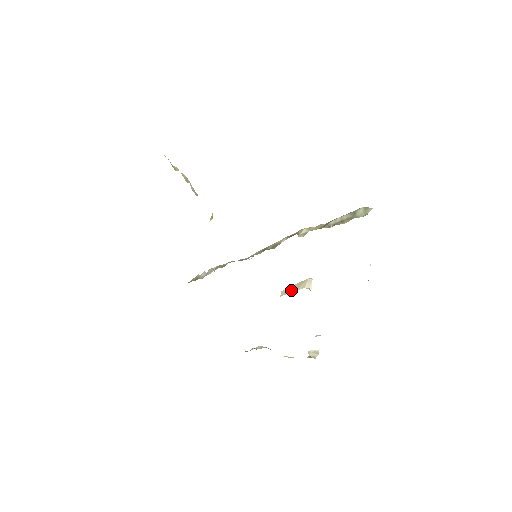
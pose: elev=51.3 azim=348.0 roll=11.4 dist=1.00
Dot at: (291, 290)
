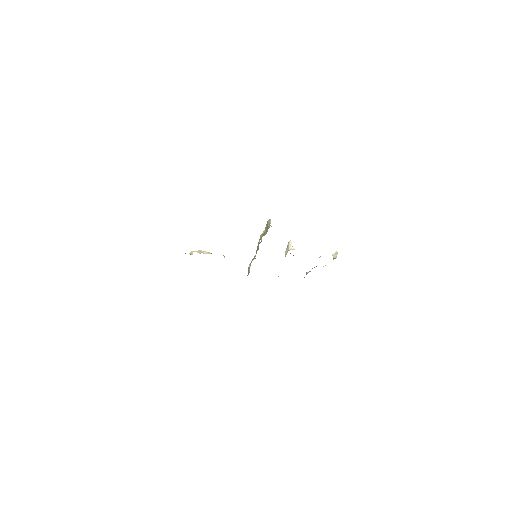
Dot at: (286, 253)
